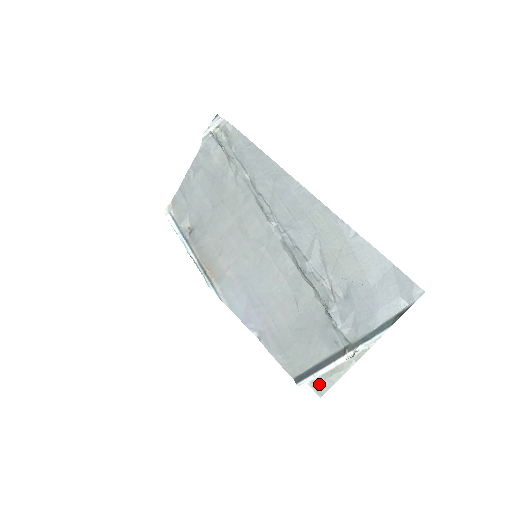
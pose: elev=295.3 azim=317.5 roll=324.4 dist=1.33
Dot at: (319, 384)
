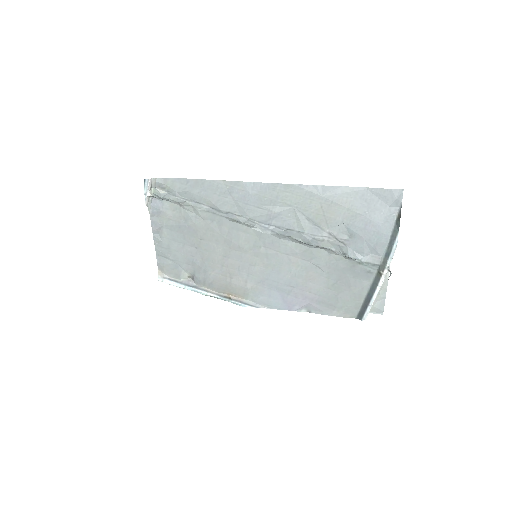
Dot at: (375, 307)
